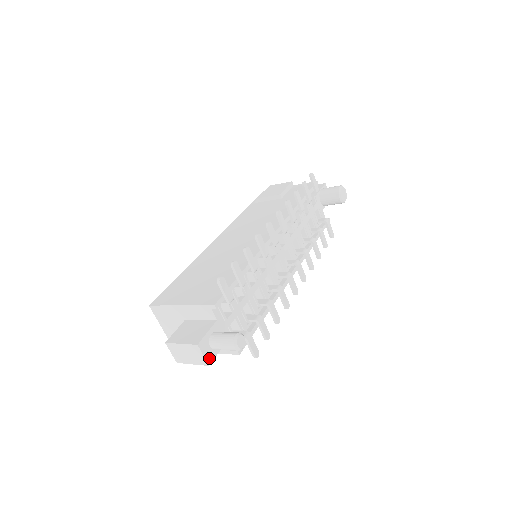
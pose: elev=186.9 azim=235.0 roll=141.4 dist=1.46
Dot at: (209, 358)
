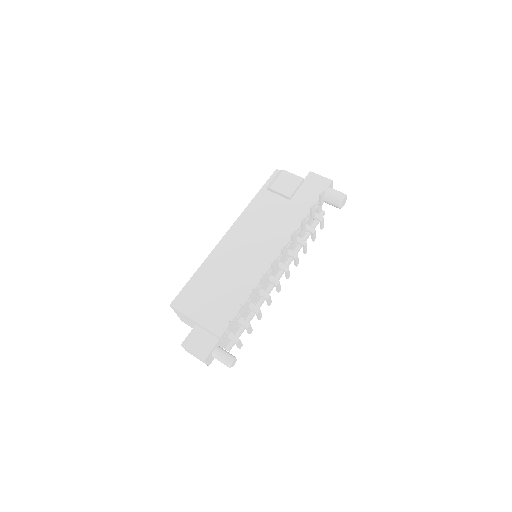
Dot at: (210, 362)
